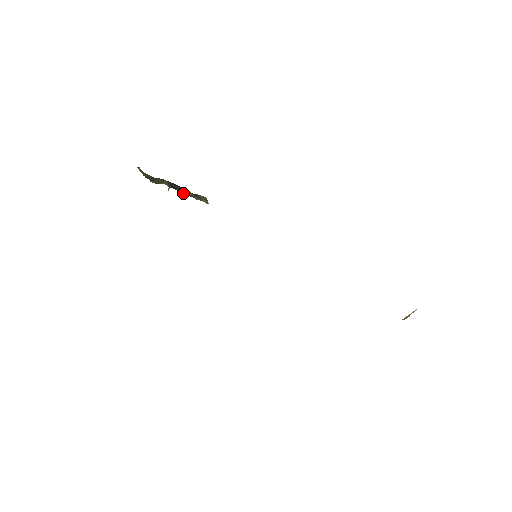
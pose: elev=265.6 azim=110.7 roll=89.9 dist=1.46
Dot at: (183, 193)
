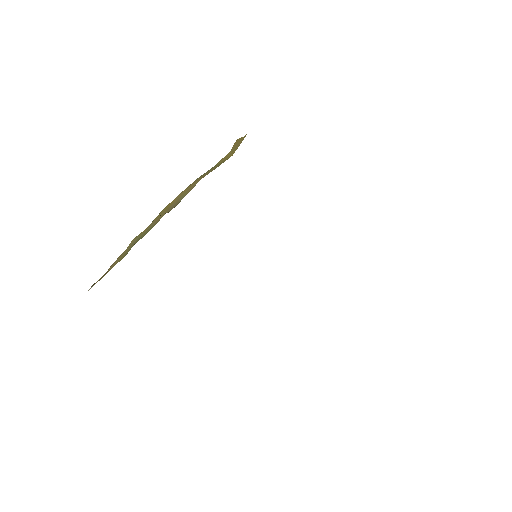
Dot at: occluded
